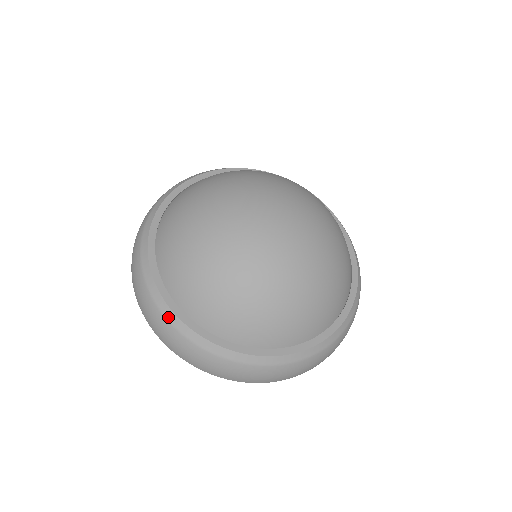
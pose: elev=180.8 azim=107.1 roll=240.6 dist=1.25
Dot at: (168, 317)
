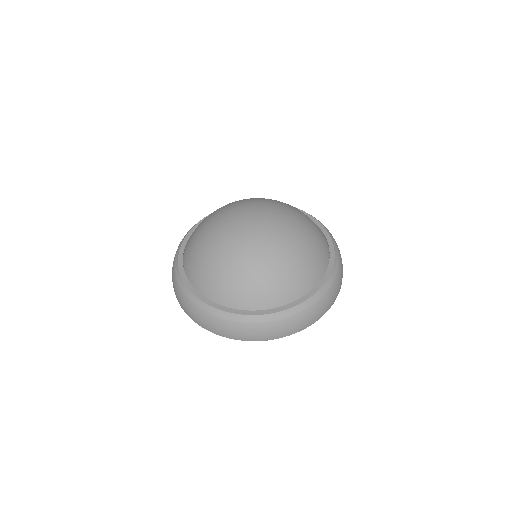
Dot at: (176, 271)
